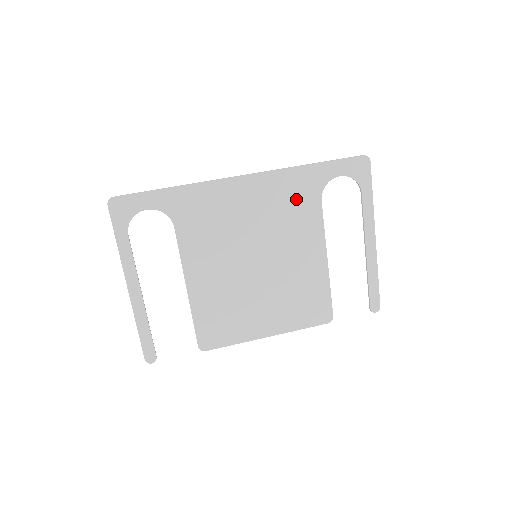
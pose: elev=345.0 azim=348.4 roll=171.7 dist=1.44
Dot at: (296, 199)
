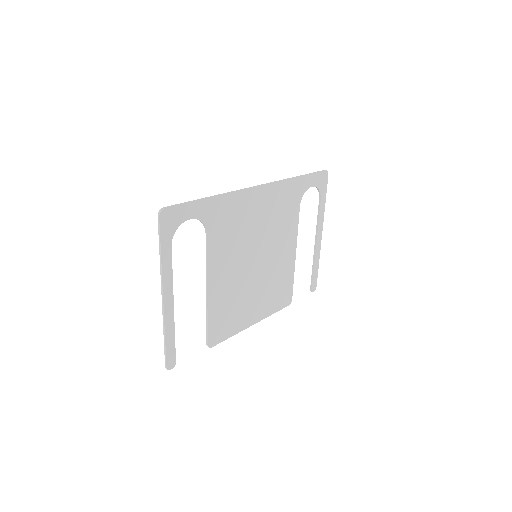
Dot at: (286, 206)
